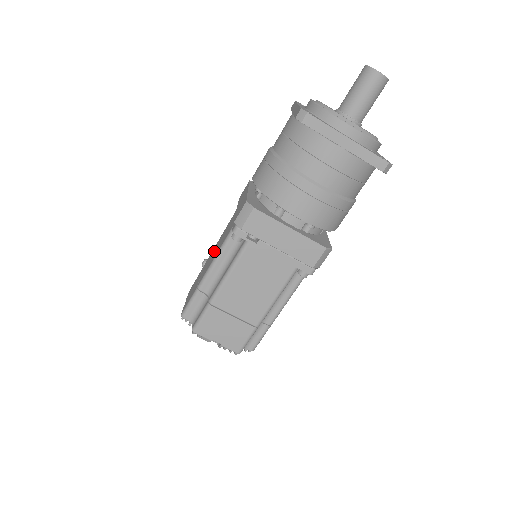
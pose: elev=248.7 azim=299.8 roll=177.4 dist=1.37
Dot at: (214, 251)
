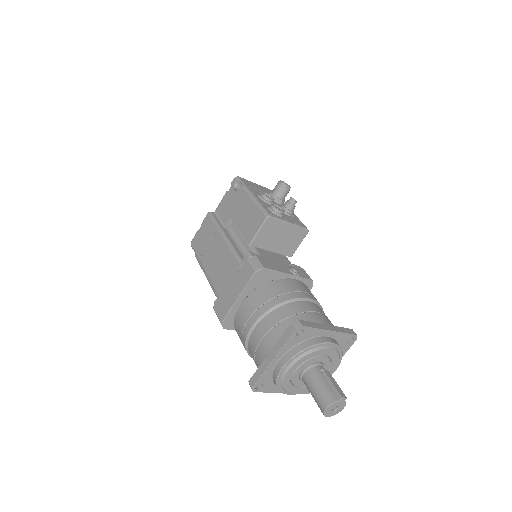
Dot at: (217, 256)
